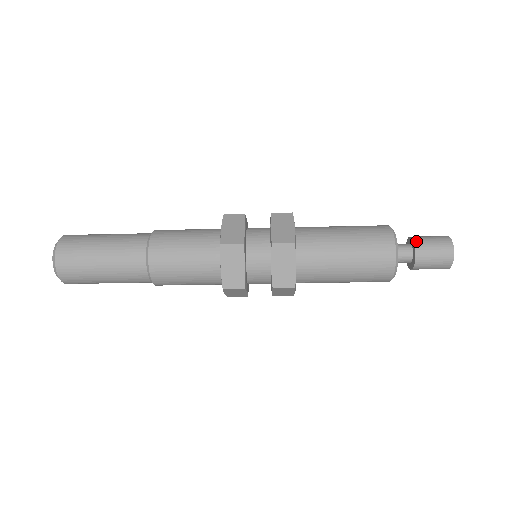
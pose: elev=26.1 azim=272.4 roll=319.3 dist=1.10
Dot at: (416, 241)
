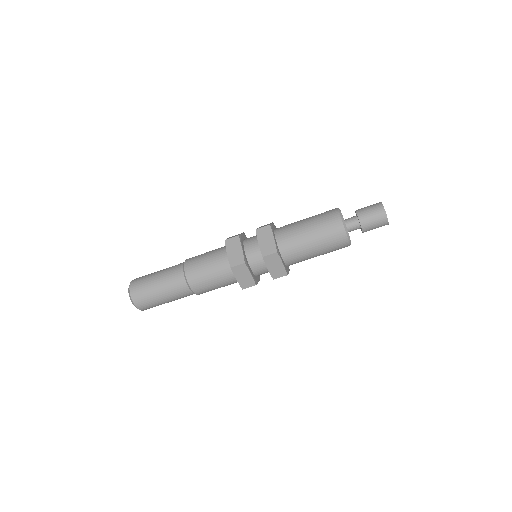
Dot at: (357, 210)
